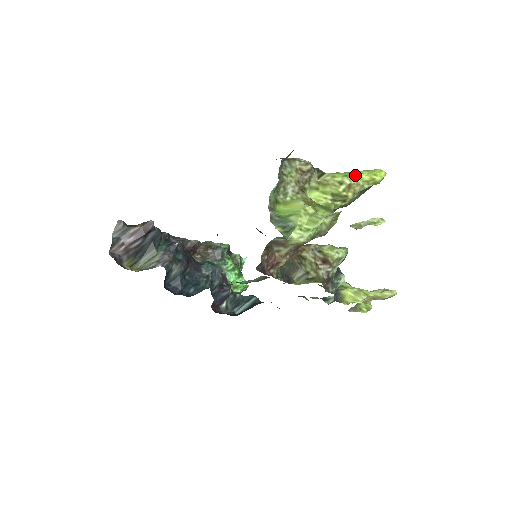
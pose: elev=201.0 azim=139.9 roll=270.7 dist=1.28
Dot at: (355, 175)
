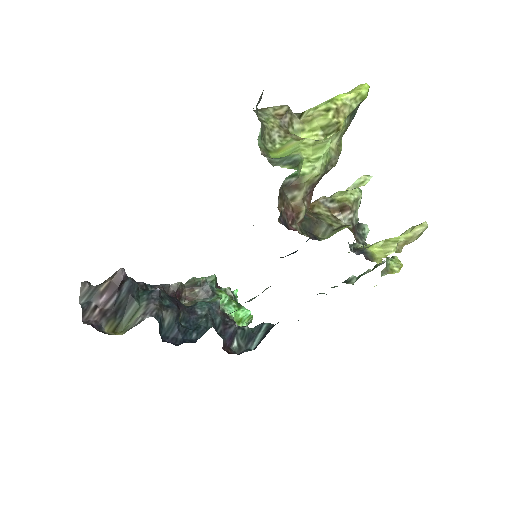
Dot at: (338, 97)
